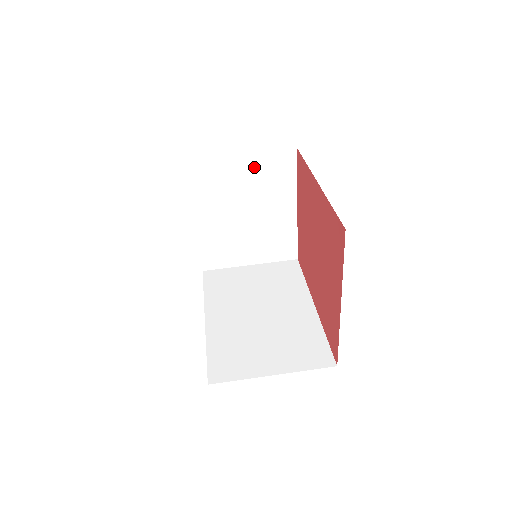
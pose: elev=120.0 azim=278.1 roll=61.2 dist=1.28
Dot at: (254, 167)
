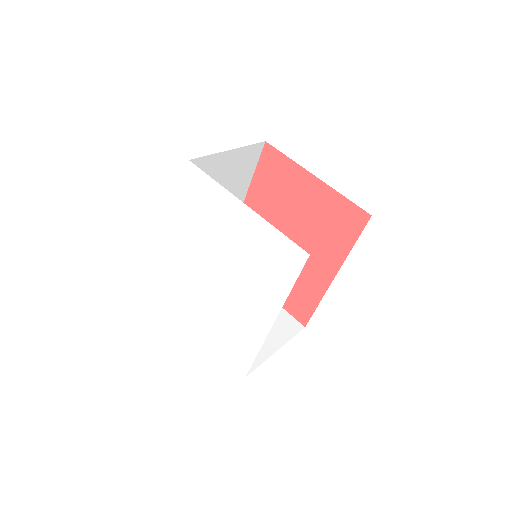
Dot at: occluded
